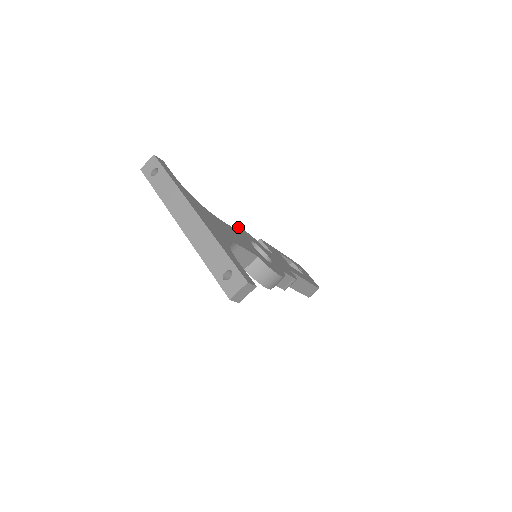
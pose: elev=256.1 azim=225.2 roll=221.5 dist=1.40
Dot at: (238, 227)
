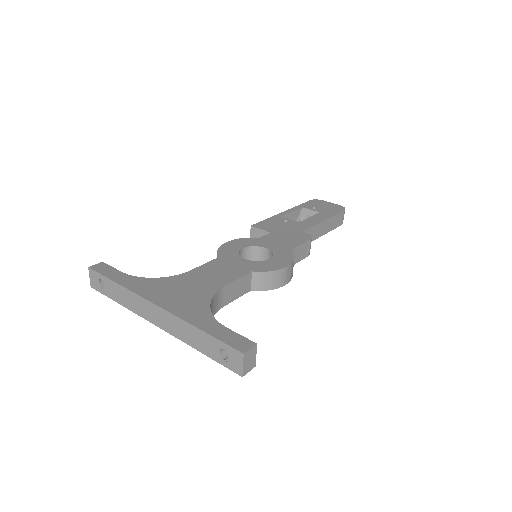
Dot at: (218, 248)
